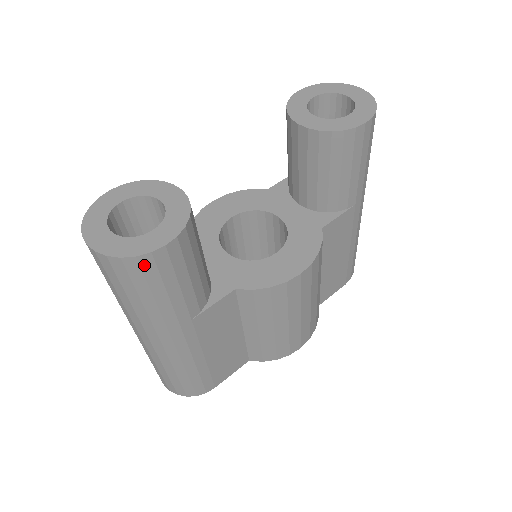
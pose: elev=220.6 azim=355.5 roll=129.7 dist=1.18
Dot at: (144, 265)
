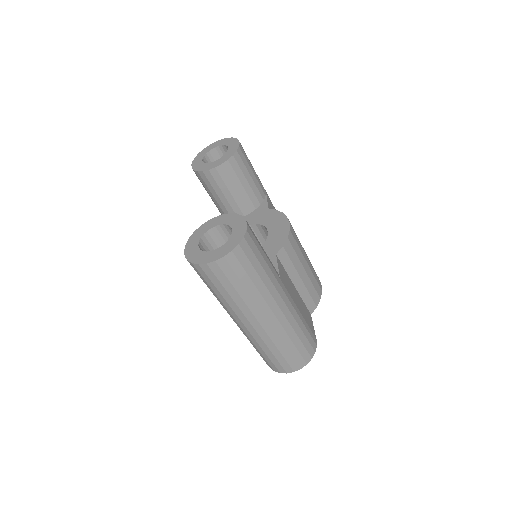
Dot at: (248, 242)
